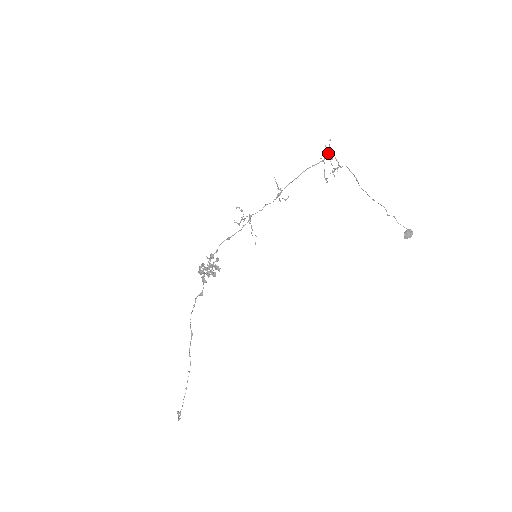
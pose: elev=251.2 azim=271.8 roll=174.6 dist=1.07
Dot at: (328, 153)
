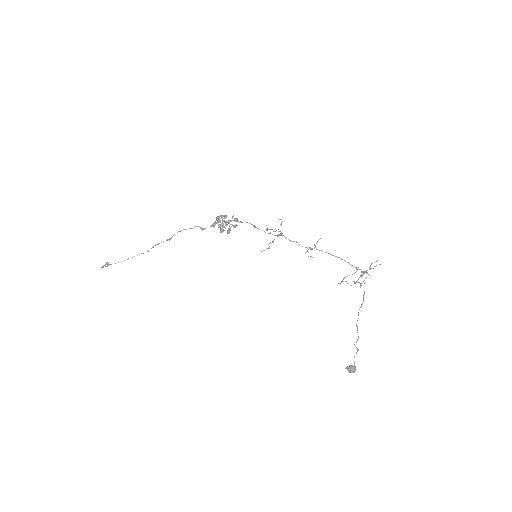
Dot at: occluded
